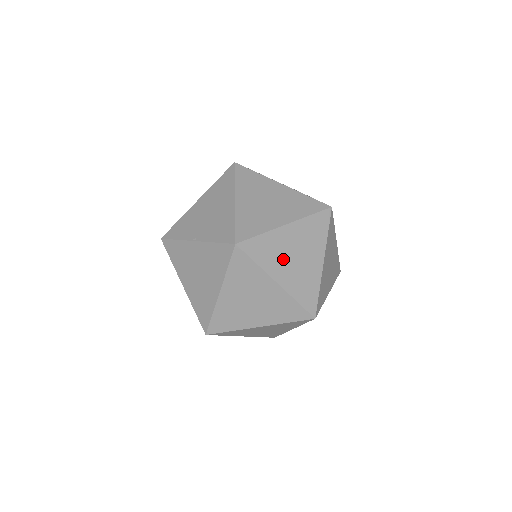
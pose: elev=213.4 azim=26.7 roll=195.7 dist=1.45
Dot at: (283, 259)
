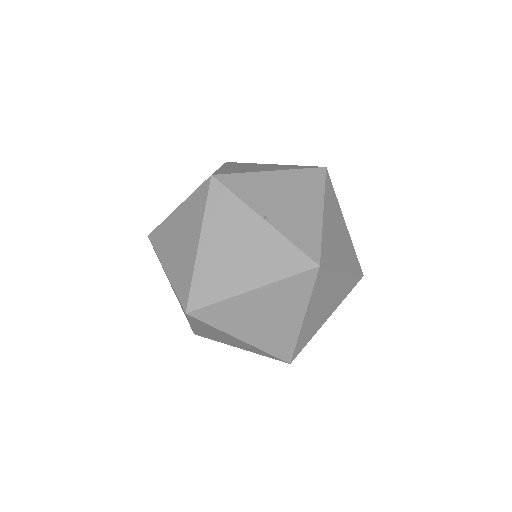
Dot at: (321, 300)
